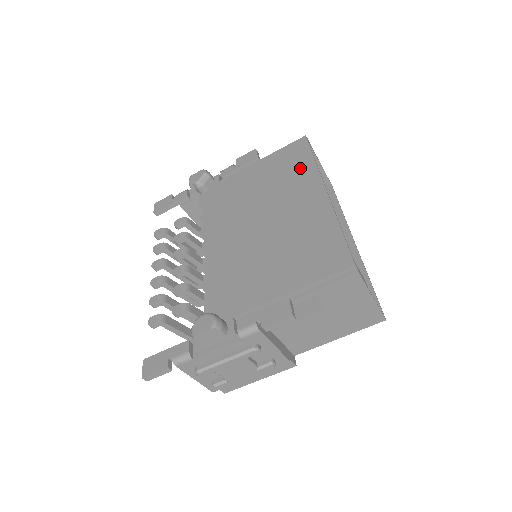
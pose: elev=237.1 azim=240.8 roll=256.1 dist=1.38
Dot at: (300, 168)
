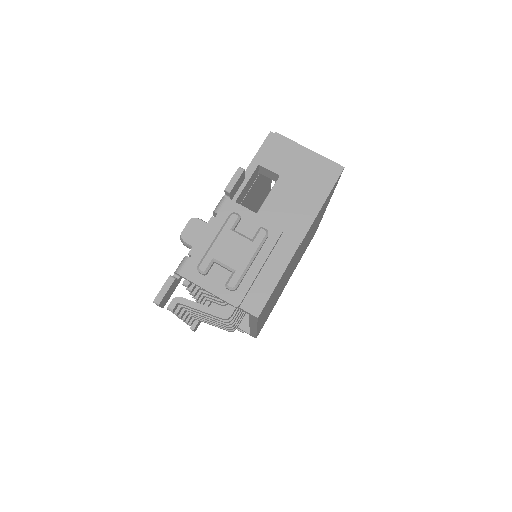
Dot at: occluded
